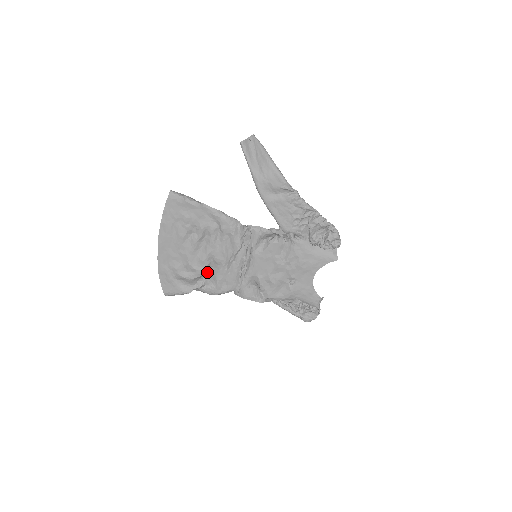
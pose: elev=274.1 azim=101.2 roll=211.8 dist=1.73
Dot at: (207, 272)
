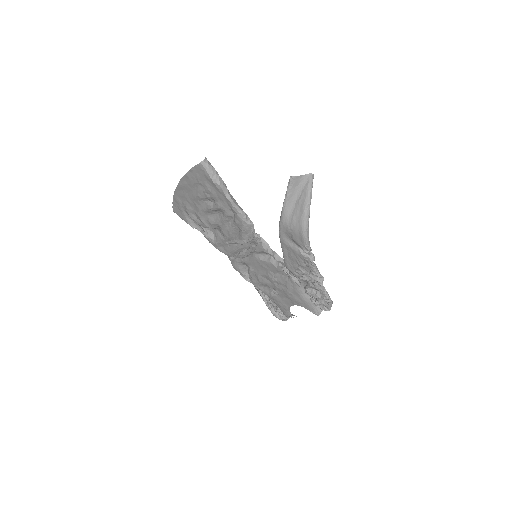
Dot at: (214, 228)
